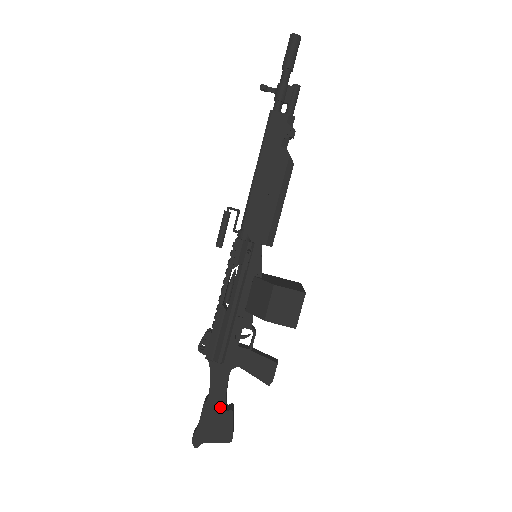
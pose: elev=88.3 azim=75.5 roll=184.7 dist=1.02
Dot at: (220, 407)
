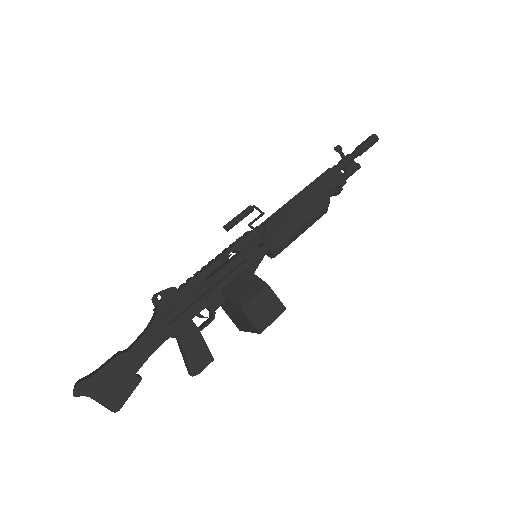
Dot at: (133, 367)
